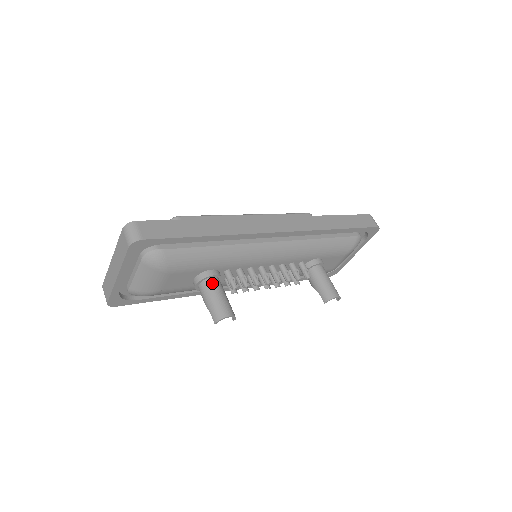
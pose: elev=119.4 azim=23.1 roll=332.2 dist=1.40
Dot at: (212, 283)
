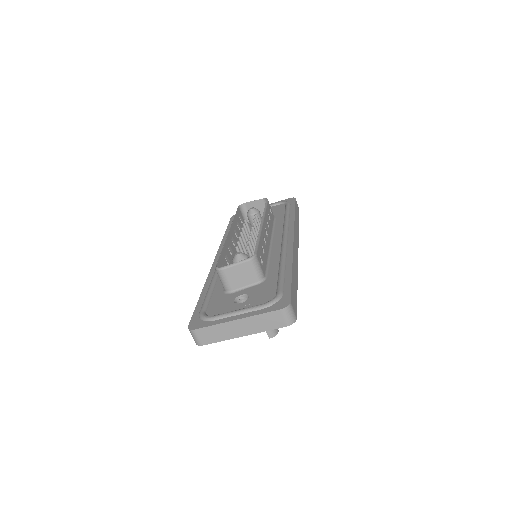
Dot at: occluded
